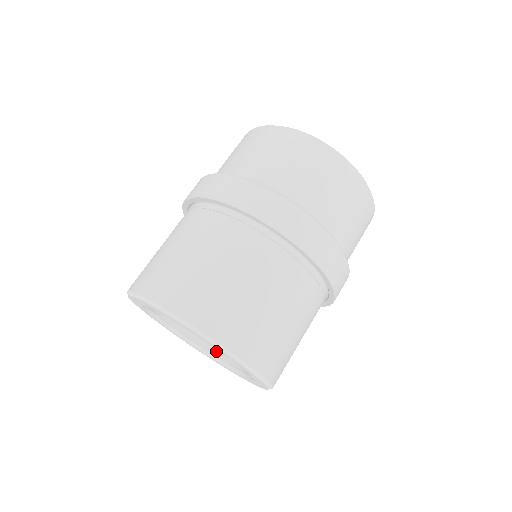
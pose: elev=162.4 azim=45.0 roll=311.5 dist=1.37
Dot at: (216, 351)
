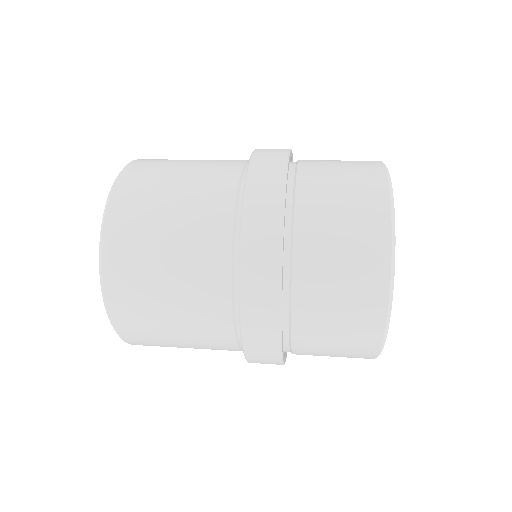
Dot at: occluded
